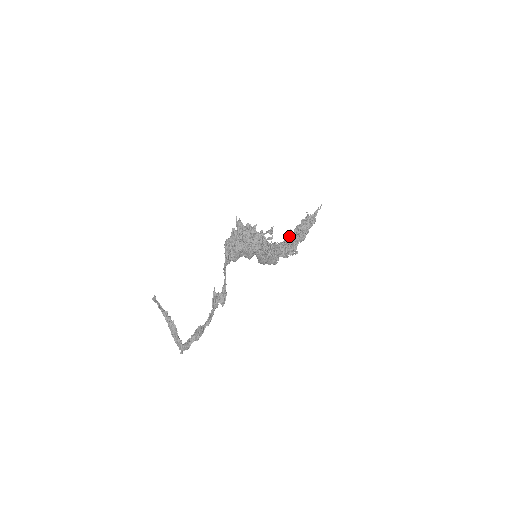
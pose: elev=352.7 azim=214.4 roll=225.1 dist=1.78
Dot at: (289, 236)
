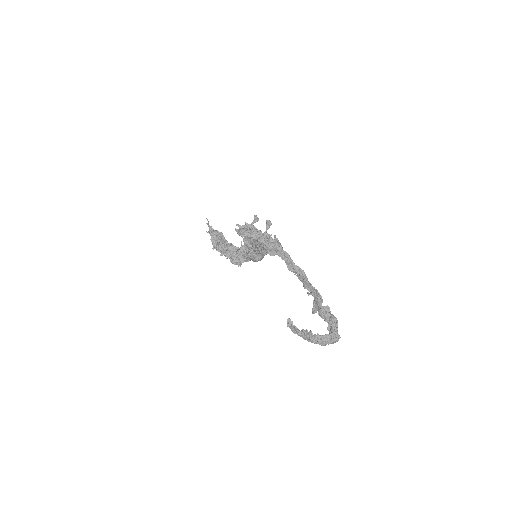
Dot at: (226, 249)
